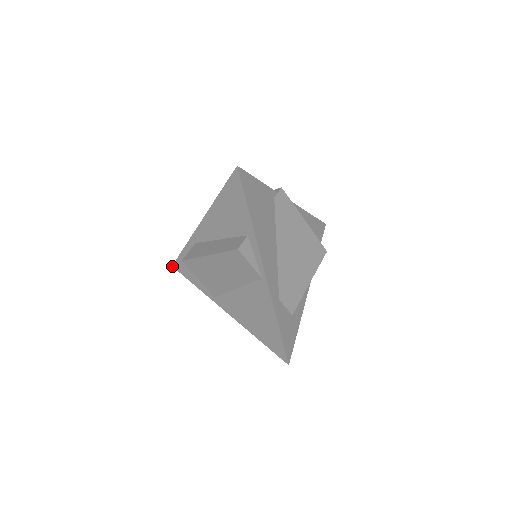
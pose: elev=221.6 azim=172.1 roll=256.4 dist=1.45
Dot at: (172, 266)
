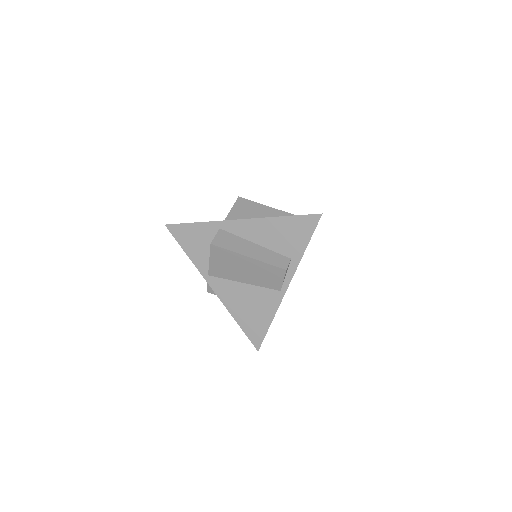
Dot at: (165, 225)
